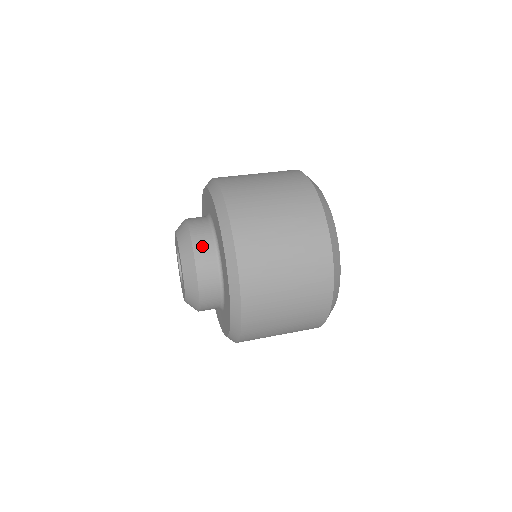
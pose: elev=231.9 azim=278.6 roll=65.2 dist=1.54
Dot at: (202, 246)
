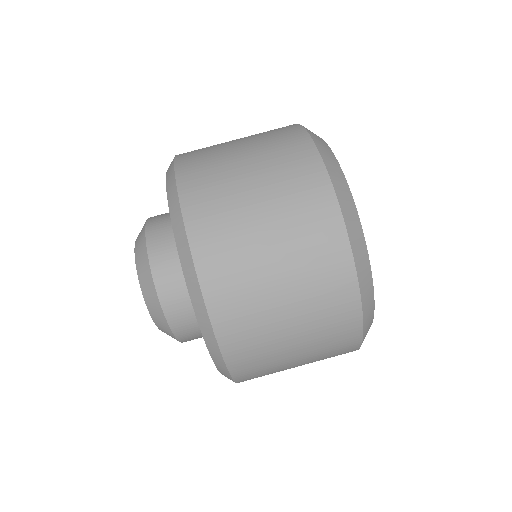
Dot at: (182, 323)
